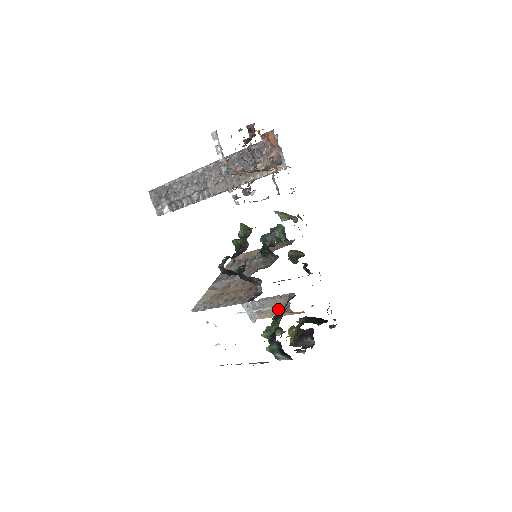
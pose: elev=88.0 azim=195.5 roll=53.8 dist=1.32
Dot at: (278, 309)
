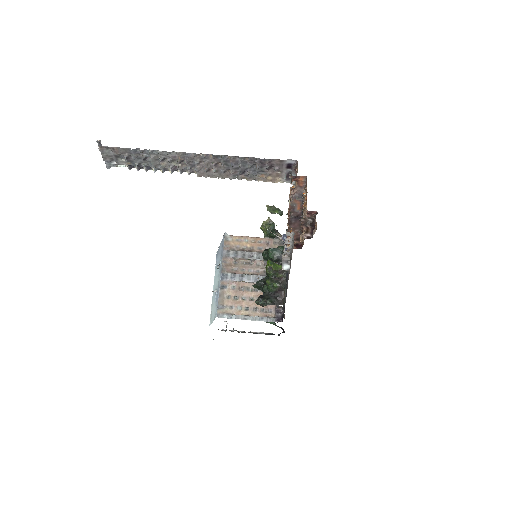
Dot at: occluded
